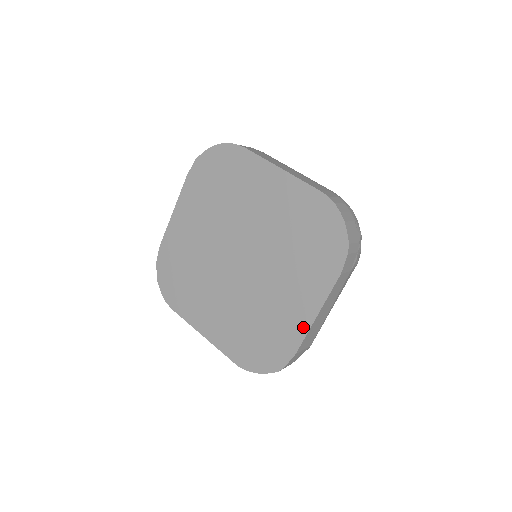
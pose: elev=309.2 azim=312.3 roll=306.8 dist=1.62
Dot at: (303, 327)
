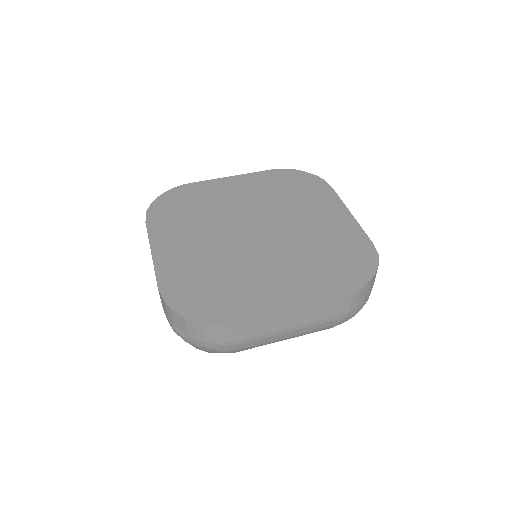
Dot at: (352, 225)
